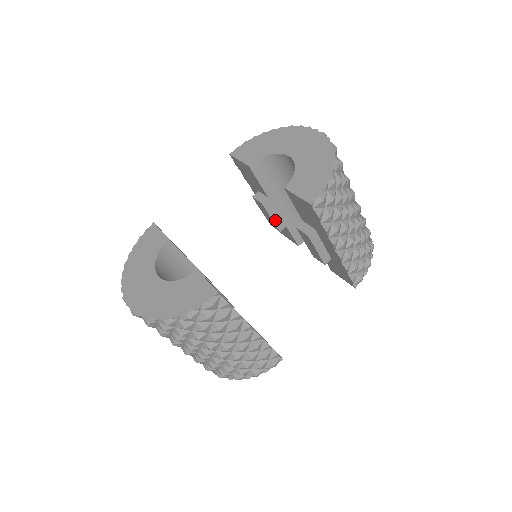
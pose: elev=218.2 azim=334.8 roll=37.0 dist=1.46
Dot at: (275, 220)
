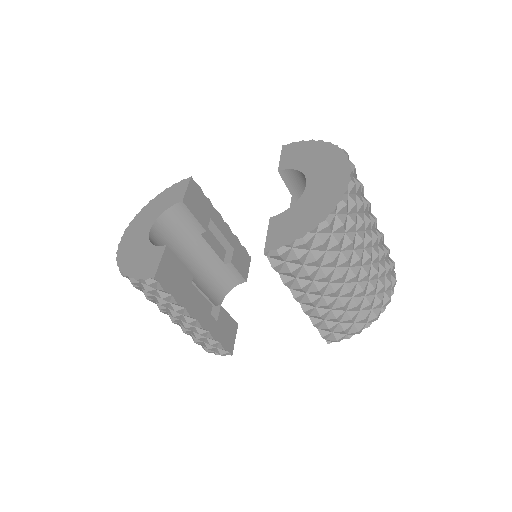
Dot at: occluded
